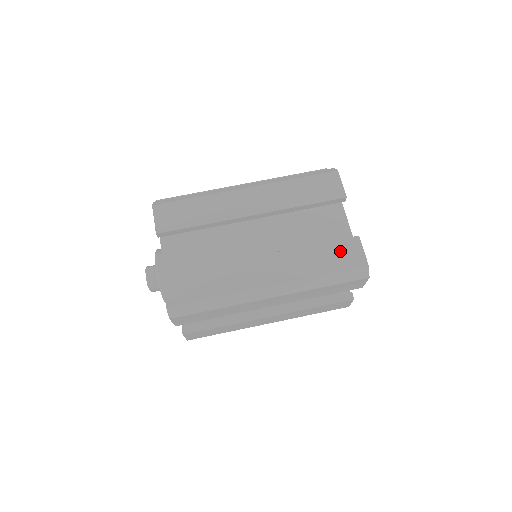
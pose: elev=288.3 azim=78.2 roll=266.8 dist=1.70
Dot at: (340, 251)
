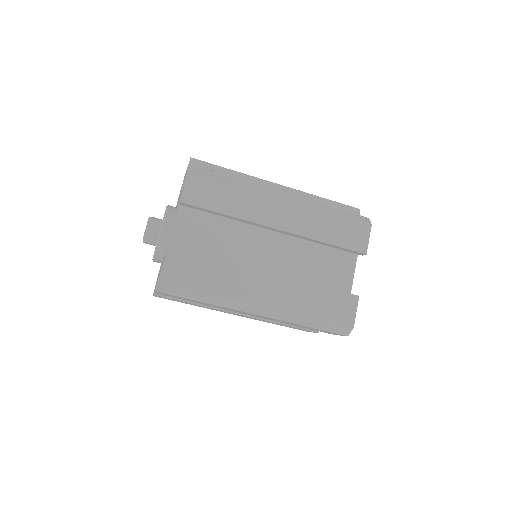
Dot at: (337, 302)
